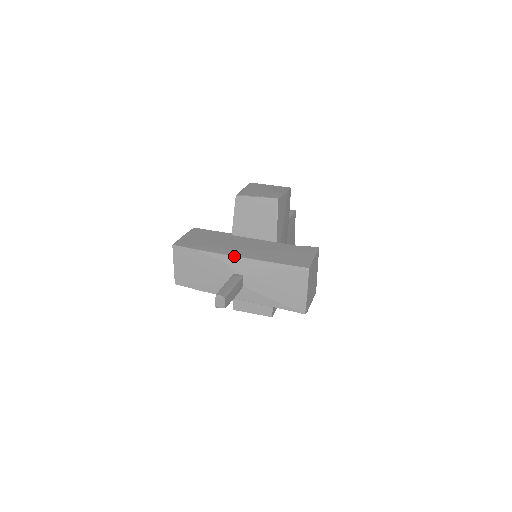
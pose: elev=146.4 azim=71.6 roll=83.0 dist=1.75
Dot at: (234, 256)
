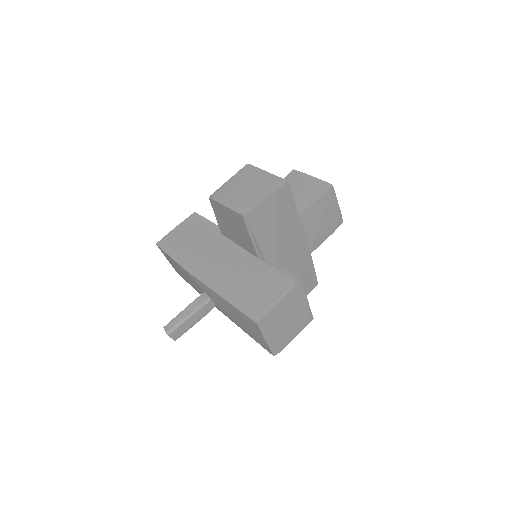
Dot at: (197, 278)
